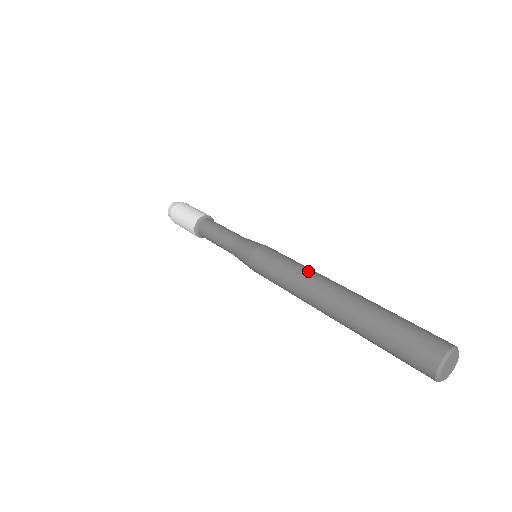
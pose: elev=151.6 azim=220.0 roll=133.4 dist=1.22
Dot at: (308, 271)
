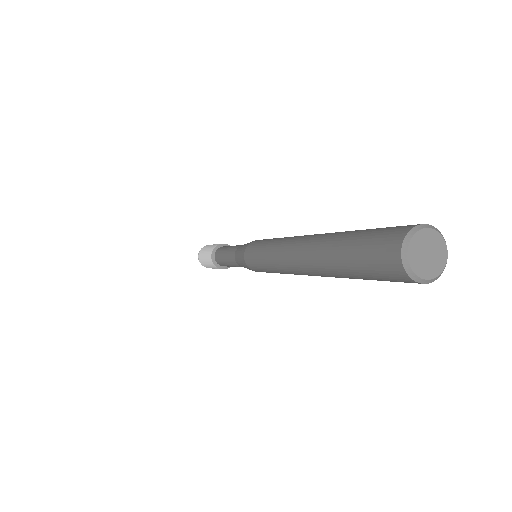
Dot at: (283, 239)
